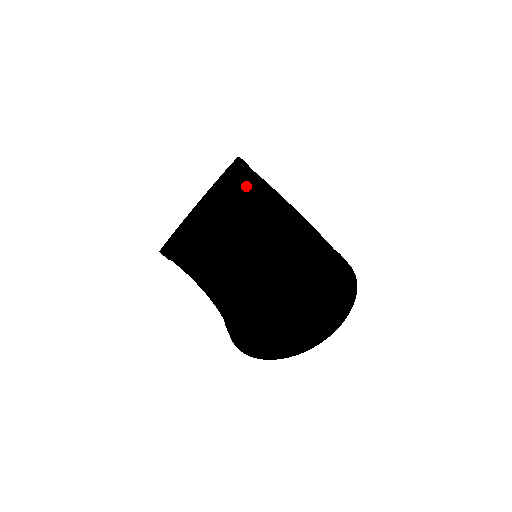
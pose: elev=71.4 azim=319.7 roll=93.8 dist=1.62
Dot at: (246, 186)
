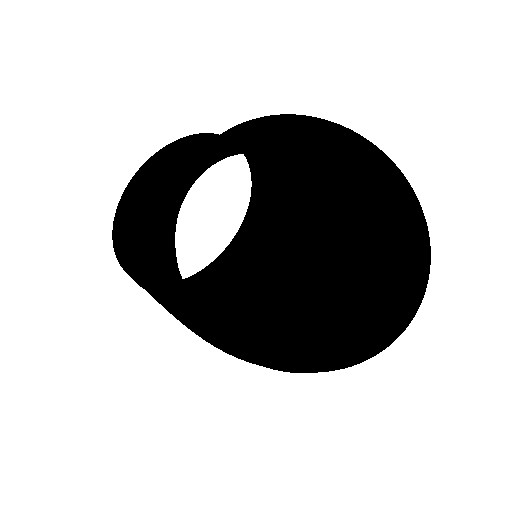
Dot at: occluded
